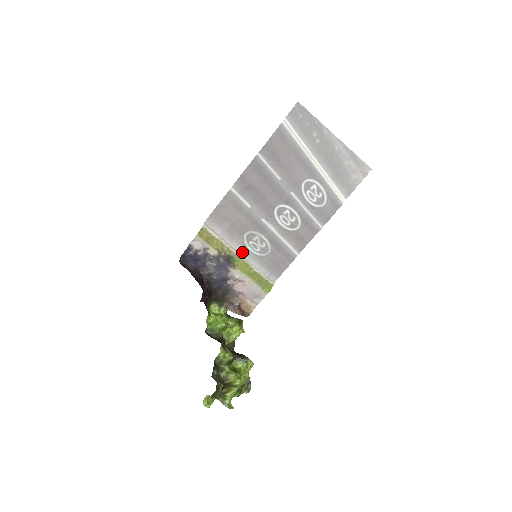
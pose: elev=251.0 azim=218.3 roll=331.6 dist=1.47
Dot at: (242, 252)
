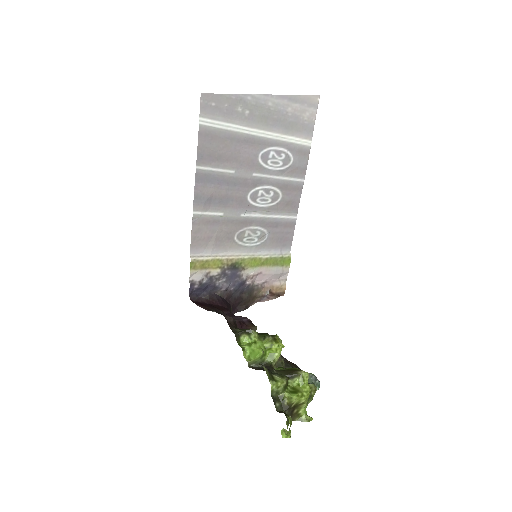
Dot at: (242, 252)
